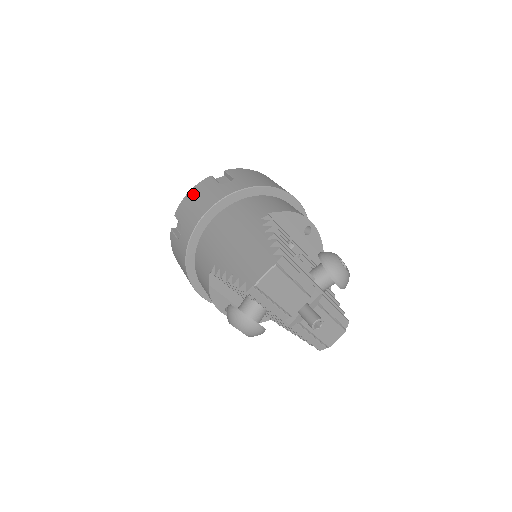
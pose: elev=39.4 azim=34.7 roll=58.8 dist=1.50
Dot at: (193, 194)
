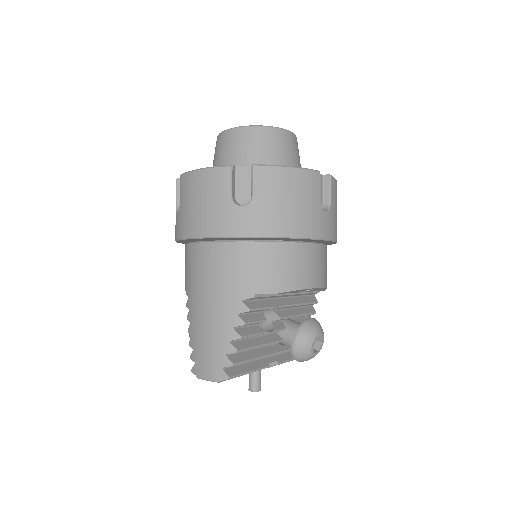
Dot at: (200, 183)
